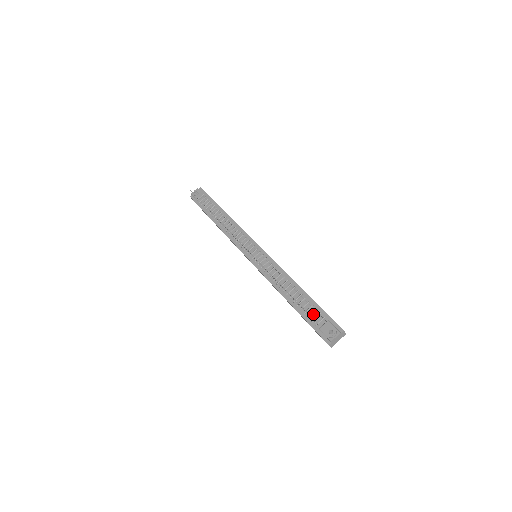
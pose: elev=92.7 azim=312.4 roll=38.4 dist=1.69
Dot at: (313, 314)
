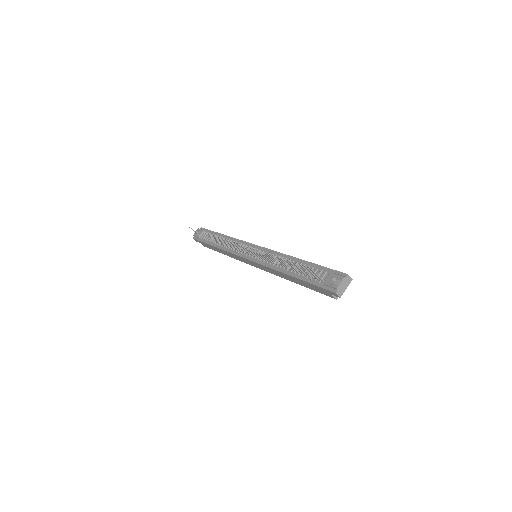
Dot at: occluded
